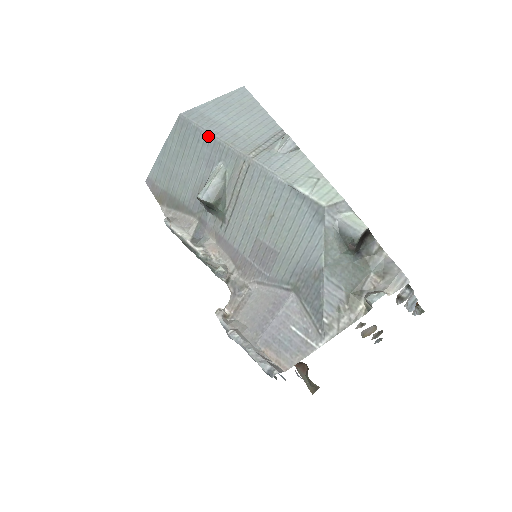
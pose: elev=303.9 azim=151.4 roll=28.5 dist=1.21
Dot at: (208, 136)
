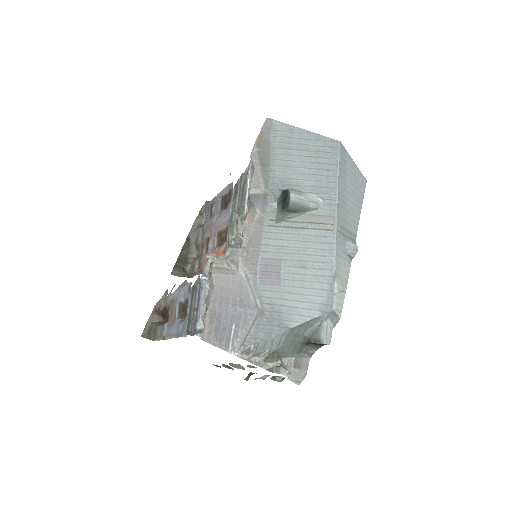
Dot at: (336, 179)
